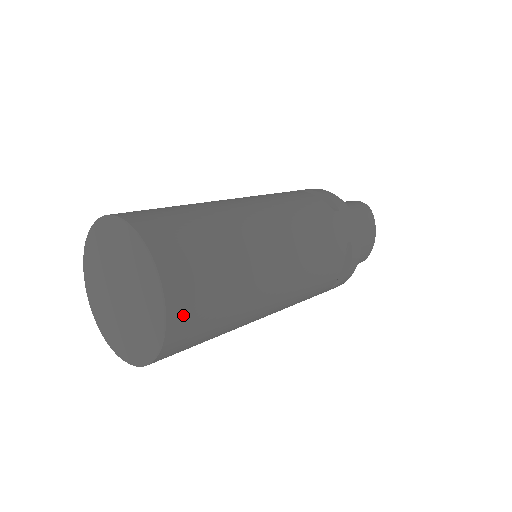
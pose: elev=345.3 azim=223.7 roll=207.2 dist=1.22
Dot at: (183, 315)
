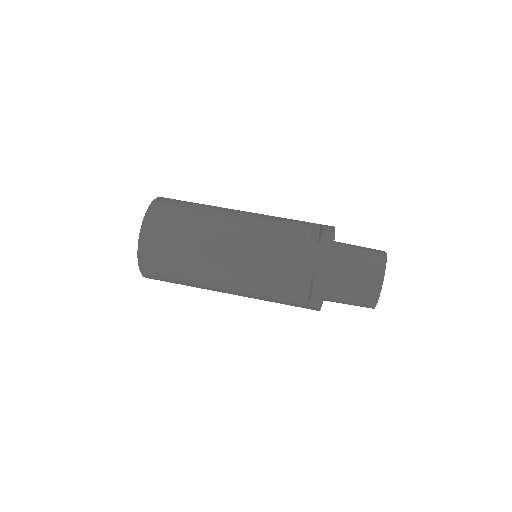
Dot at: (148, 254)
